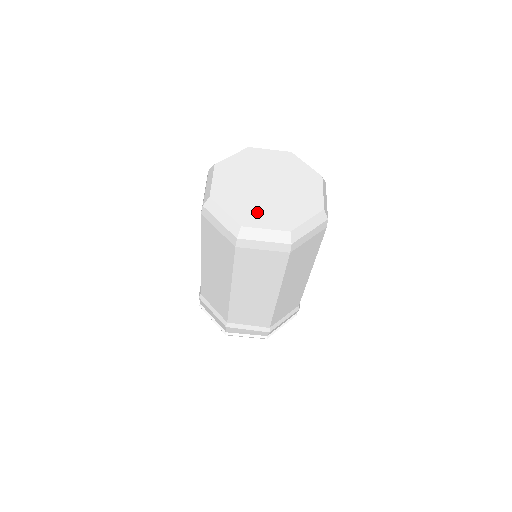
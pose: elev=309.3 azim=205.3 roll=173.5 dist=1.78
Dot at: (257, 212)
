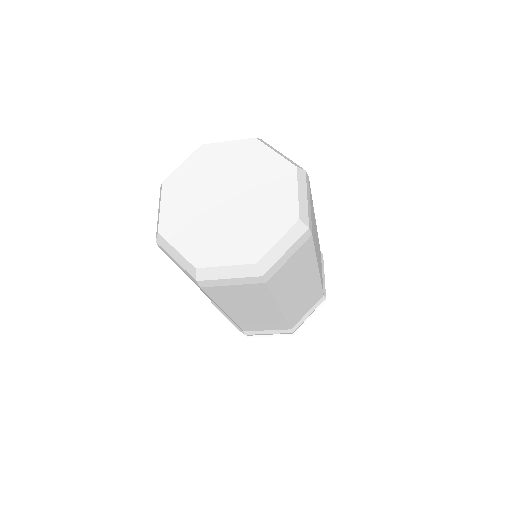
Dot at: (186, 225)
